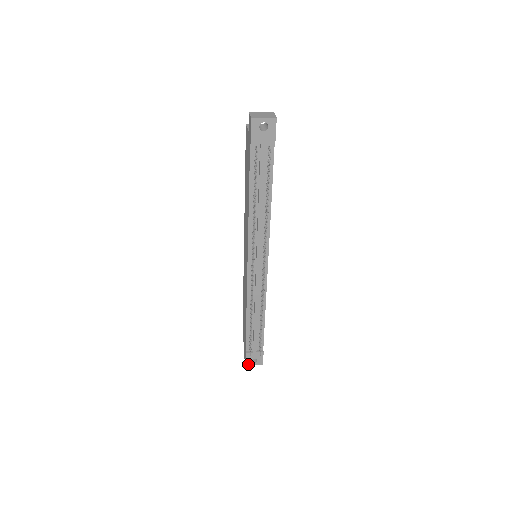
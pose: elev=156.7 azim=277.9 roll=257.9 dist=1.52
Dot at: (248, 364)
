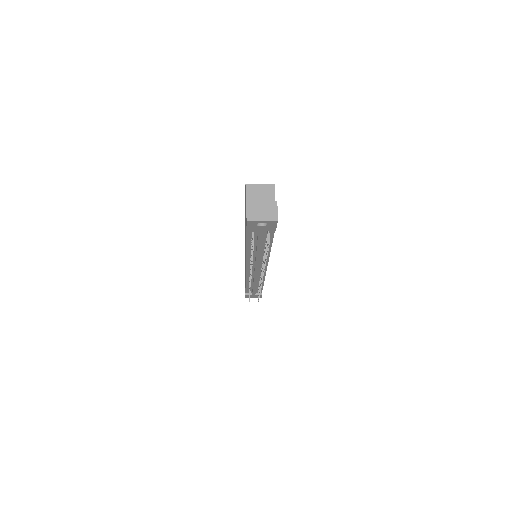
Dot at: (248, 297)
